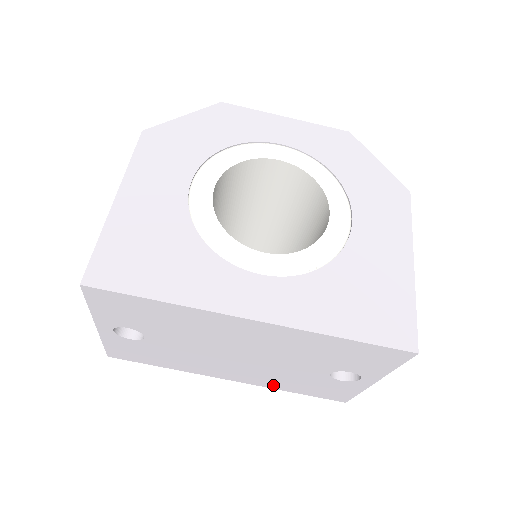
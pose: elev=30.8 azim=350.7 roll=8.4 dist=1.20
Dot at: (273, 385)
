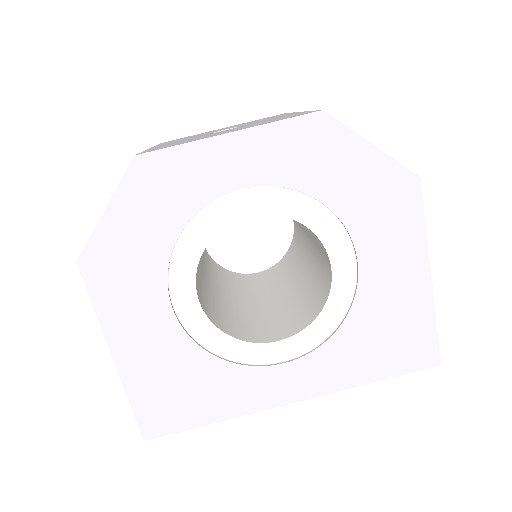
Dot at: occluded
